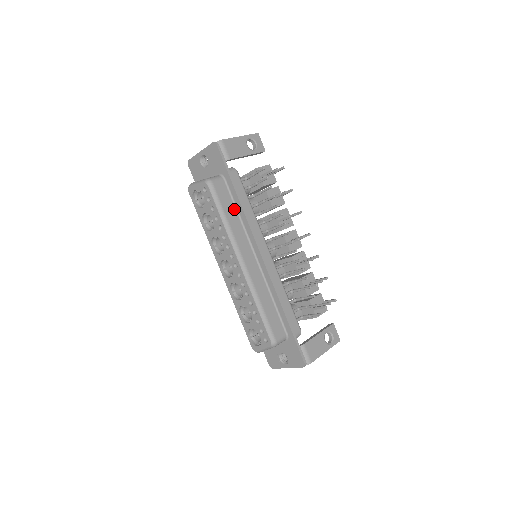
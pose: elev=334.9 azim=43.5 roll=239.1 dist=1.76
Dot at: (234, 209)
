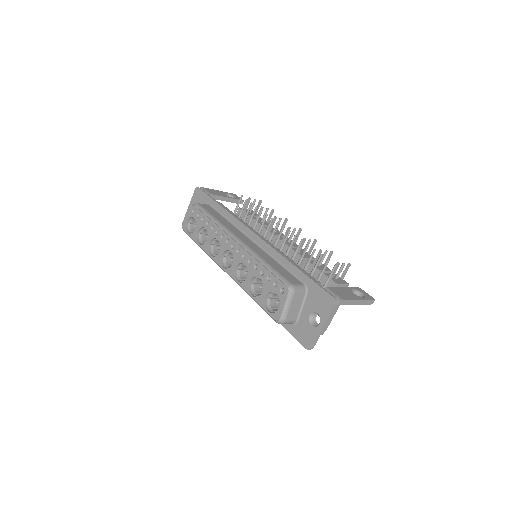
Dot at: (222, 217)
